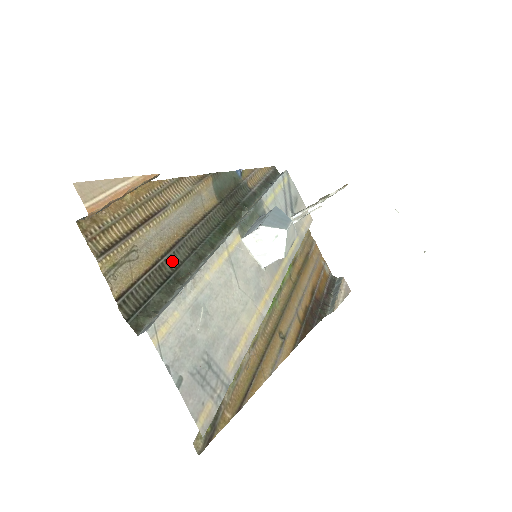
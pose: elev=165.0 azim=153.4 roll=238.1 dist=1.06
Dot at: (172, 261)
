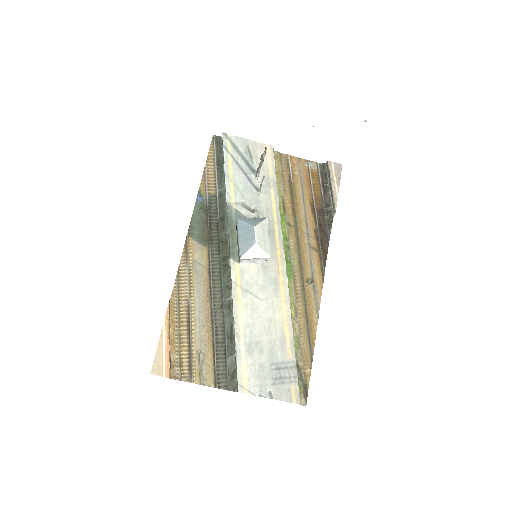
Dot at: (219, 330)
